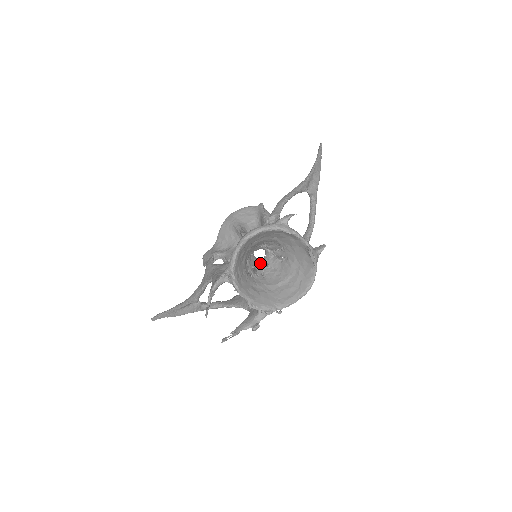
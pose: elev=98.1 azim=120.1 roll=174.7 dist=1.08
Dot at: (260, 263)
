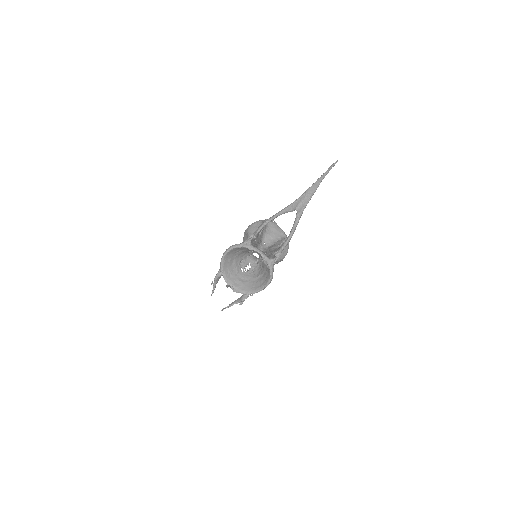
Dot at: (255, 262)
